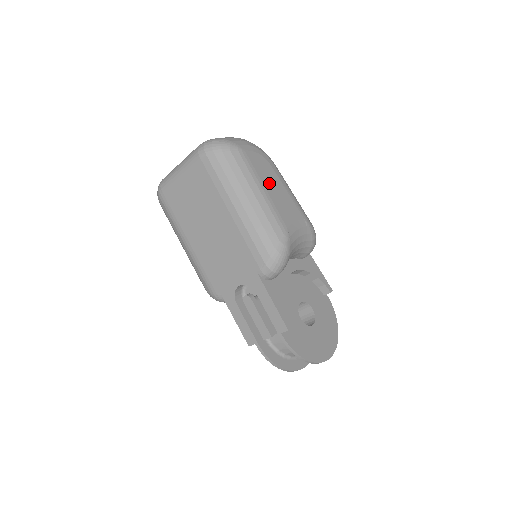
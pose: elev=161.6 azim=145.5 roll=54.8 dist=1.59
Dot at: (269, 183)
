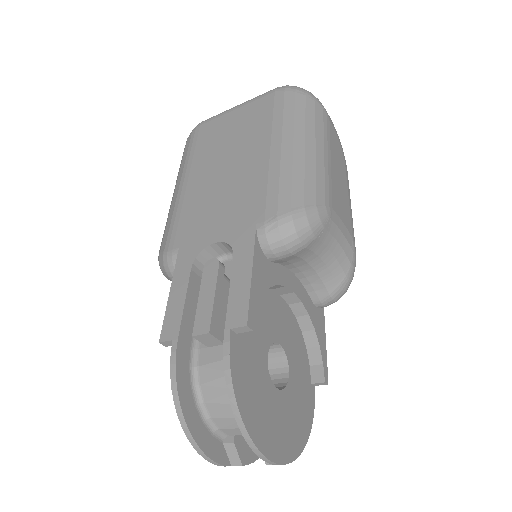
Dot at: (336, 165)
